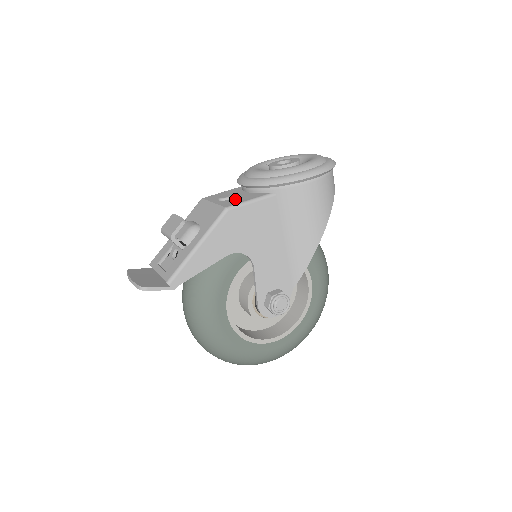
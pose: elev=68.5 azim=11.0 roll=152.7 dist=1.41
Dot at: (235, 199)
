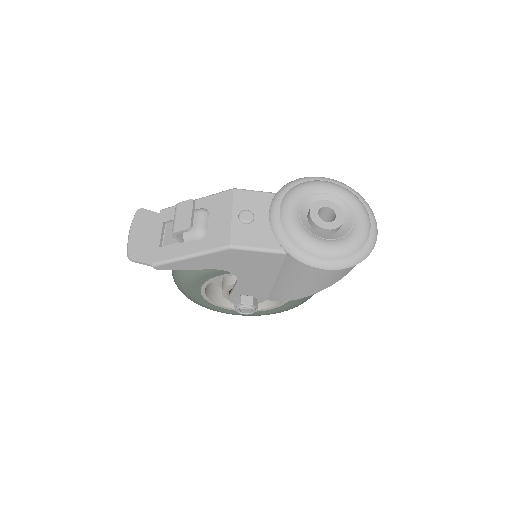
Dot at: (250, 231)
